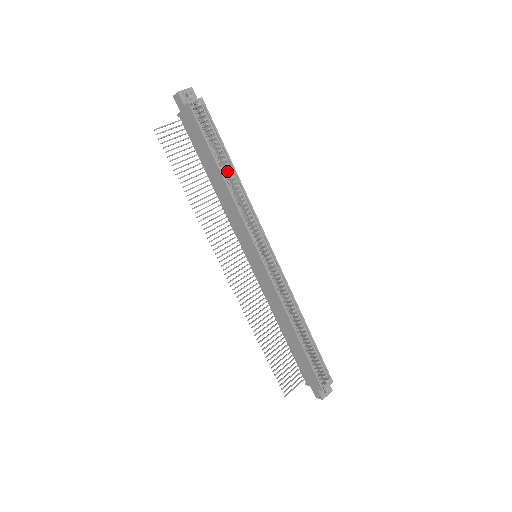
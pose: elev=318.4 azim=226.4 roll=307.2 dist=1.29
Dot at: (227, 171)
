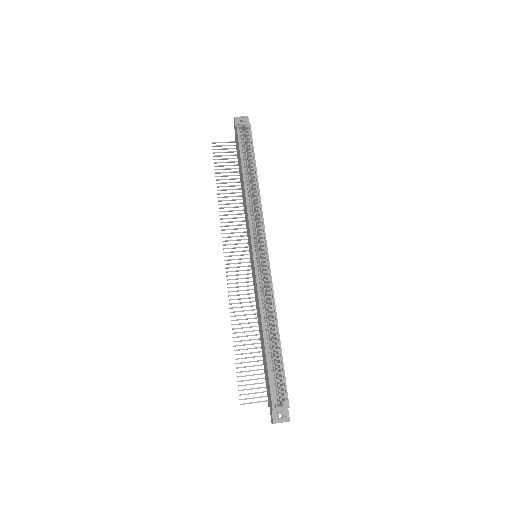
Dot at: occluded
